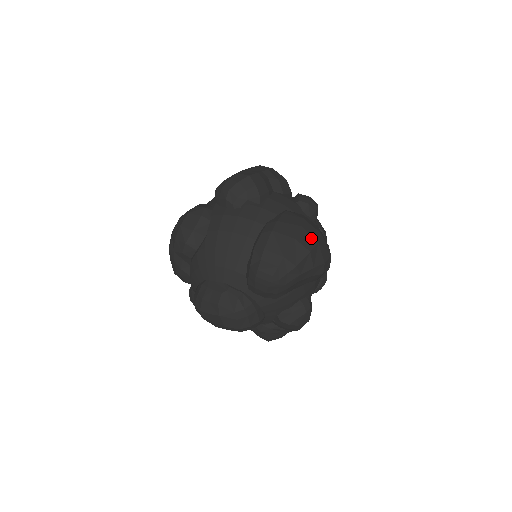
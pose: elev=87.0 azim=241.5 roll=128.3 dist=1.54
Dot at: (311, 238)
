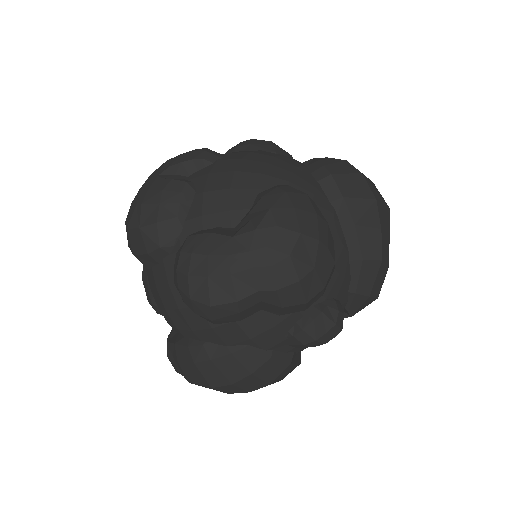
Dot at: (241, 390)
